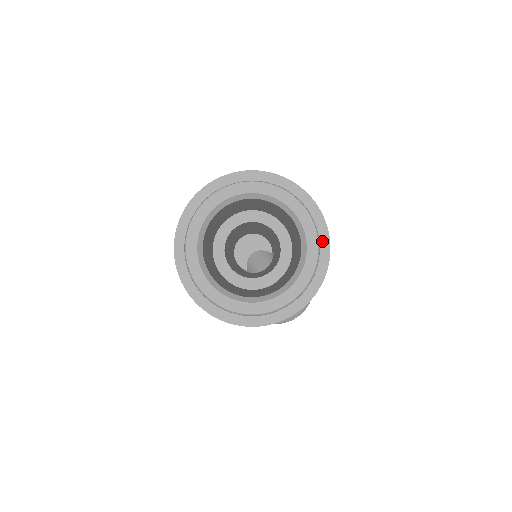
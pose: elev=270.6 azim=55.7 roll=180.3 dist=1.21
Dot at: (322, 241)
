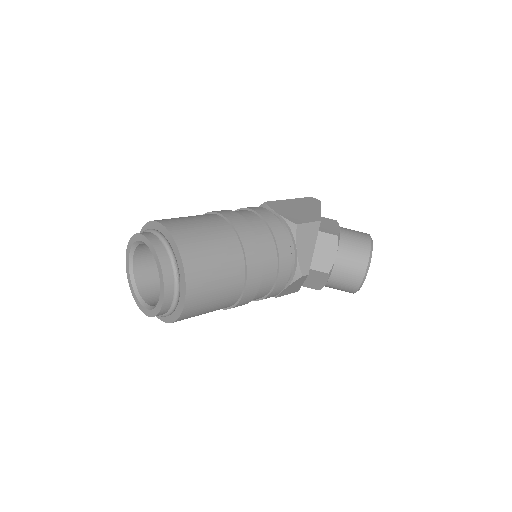
Dot at: (175, 248)
